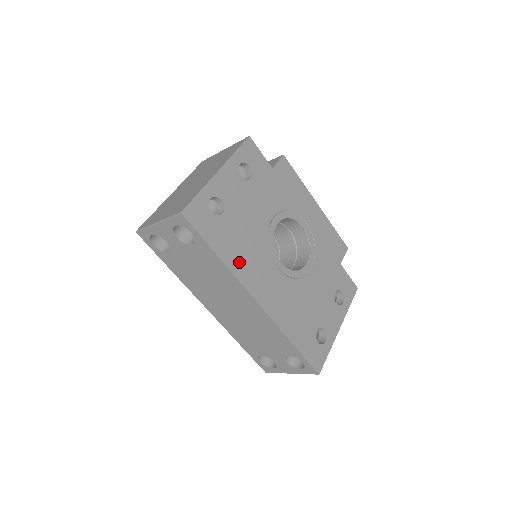
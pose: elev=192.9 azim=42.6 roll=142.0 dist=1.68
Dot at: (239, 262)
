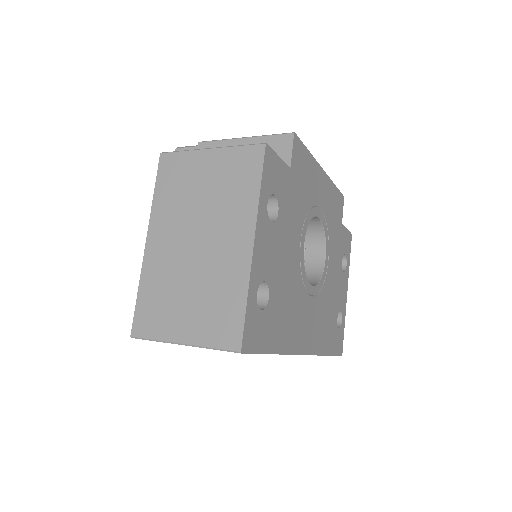
Dot at: (289, 334)
